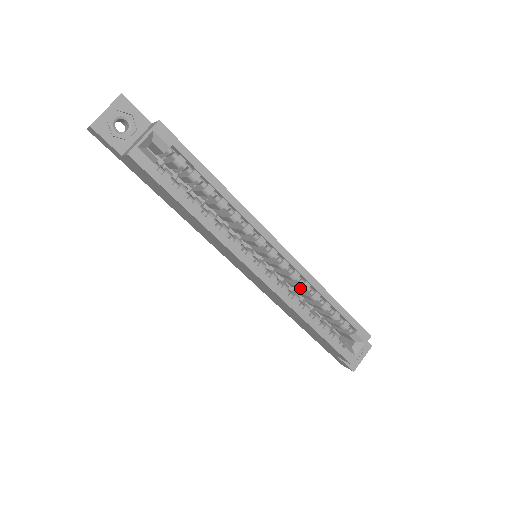
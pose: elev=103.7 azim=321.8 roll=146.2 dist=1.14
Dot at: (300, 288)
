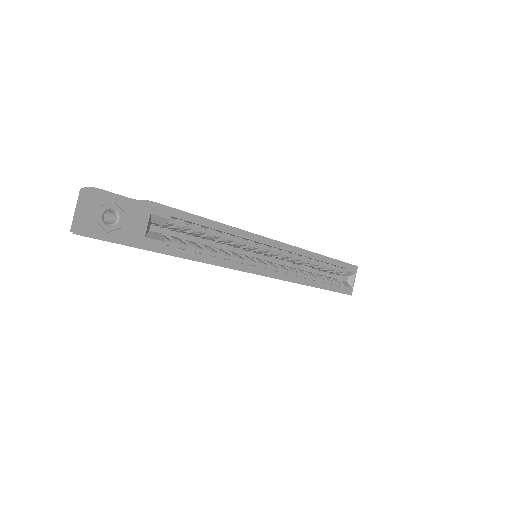
Dot at: (300, 263)
